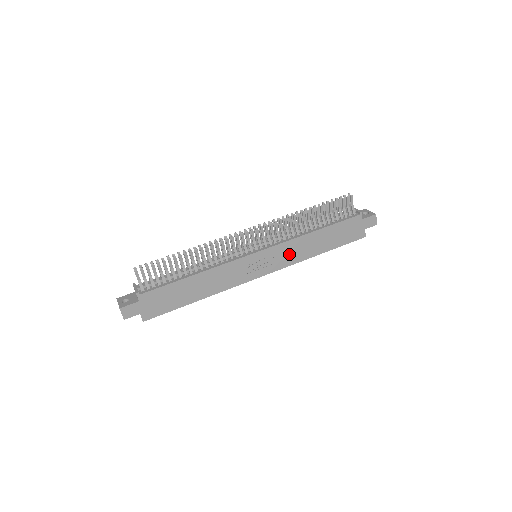
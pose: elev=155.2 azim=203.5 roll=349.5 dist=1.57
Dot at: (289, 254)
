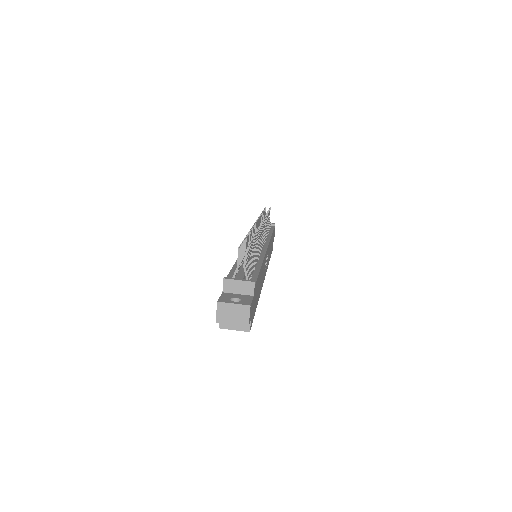
Dot at: (268, 256)
